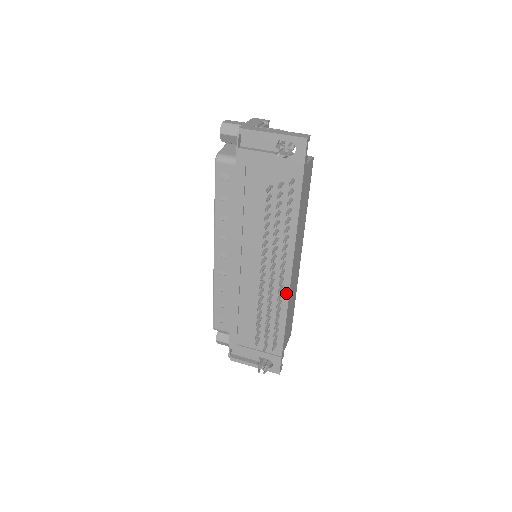
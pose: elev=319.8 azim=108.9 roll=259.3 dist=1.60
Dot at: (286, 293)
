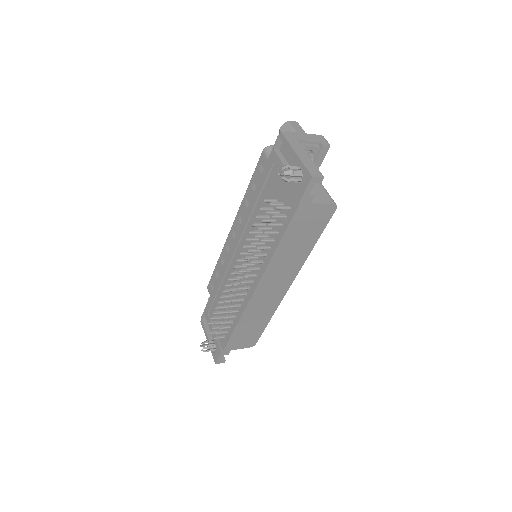
Dot at: (246, 302)
